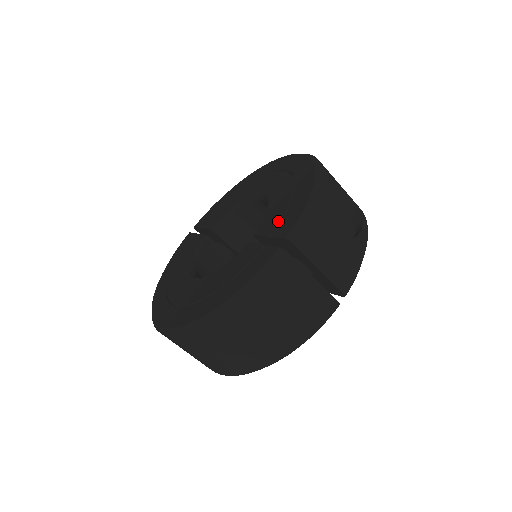
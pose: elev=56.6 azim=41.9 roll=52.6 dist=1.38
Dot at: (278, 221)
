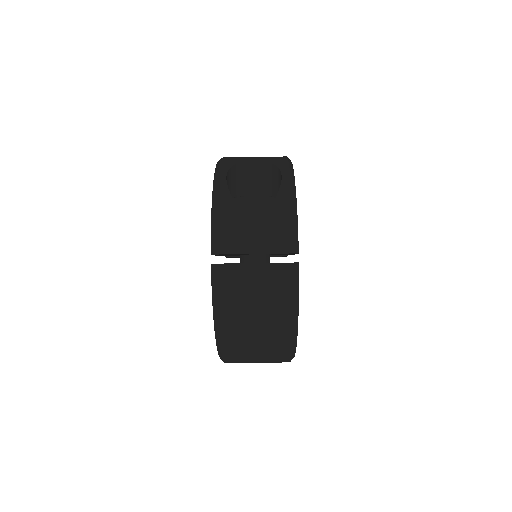
Dot at: occluded
